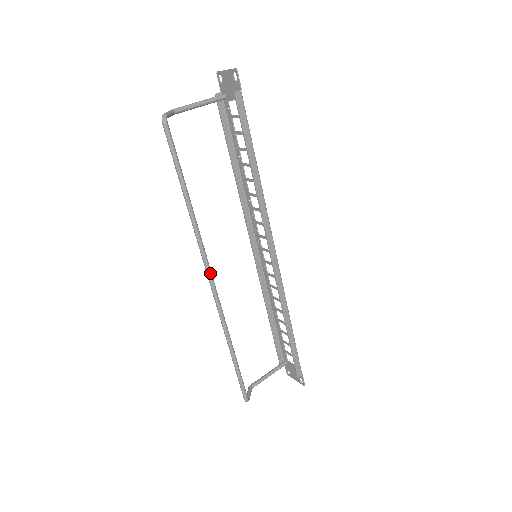
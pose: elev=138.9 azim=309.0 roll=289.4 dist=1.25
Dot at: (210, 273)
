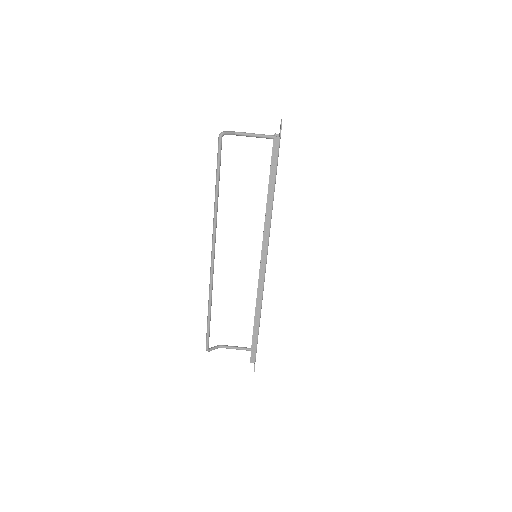
Dot at: (213, 246)
